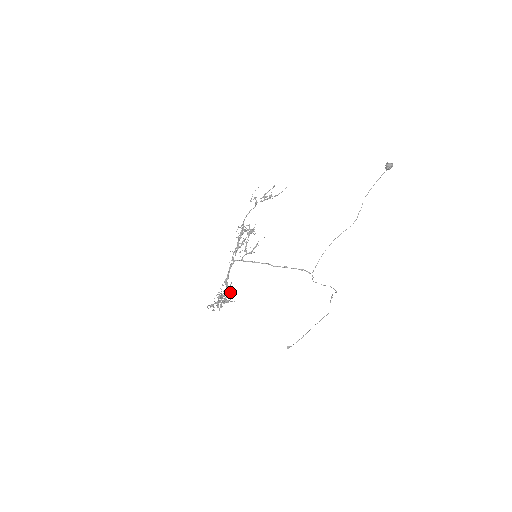
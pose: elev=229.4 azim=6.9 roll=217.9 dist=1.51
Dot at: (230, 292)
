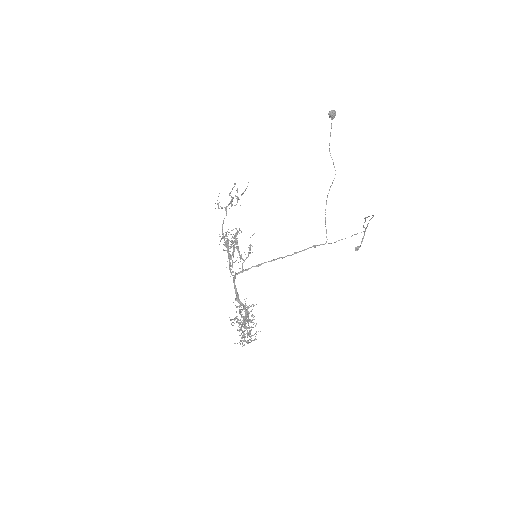
Dot at: occluded
